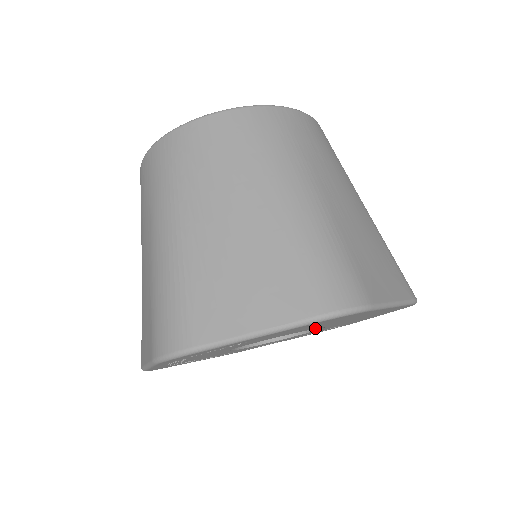
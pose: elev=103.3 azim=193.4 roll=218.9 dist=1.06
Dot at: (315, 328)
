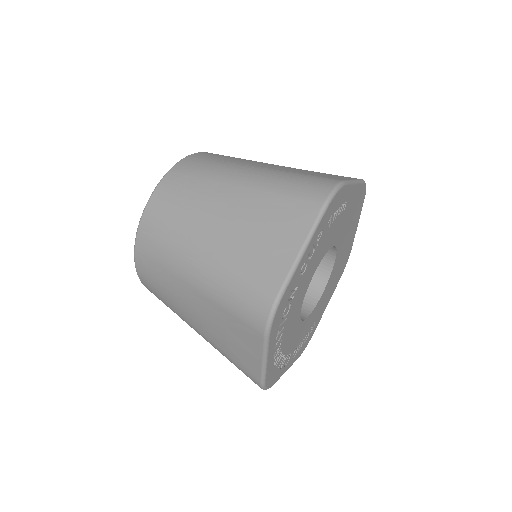
Dot at: (336, 255)
